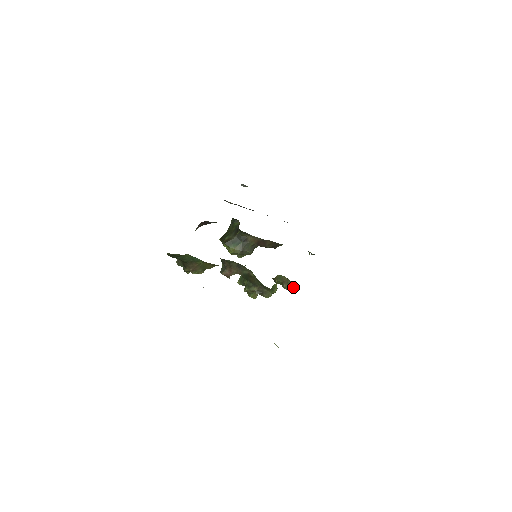
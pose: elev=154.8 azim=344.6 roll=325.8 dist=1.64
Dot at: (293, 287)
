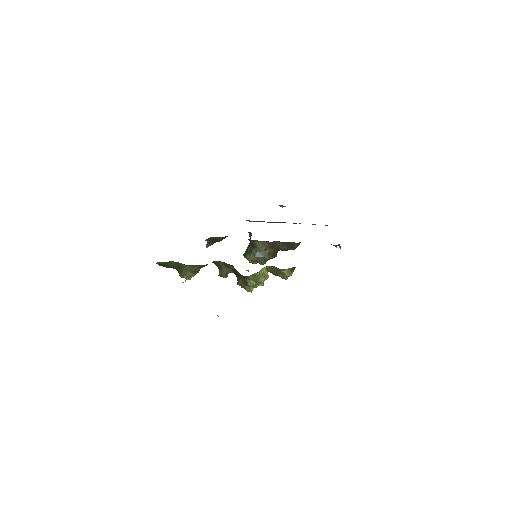
Dot at: (287, 275)
